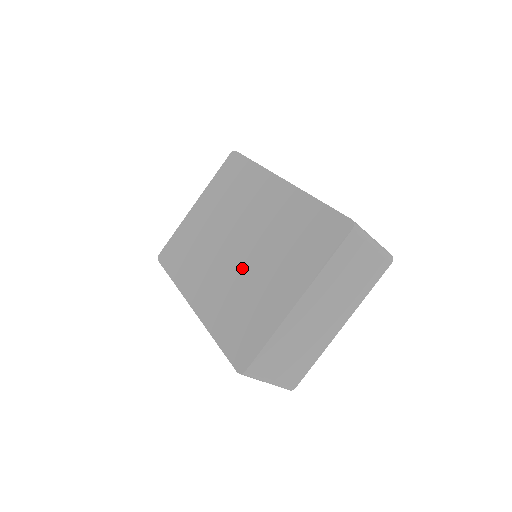
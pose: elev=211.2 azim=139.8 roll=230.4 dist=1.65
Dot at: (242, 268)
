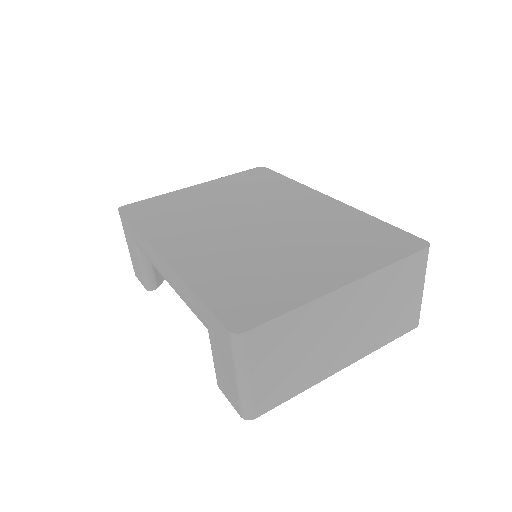
Dot at: (259, 242)
